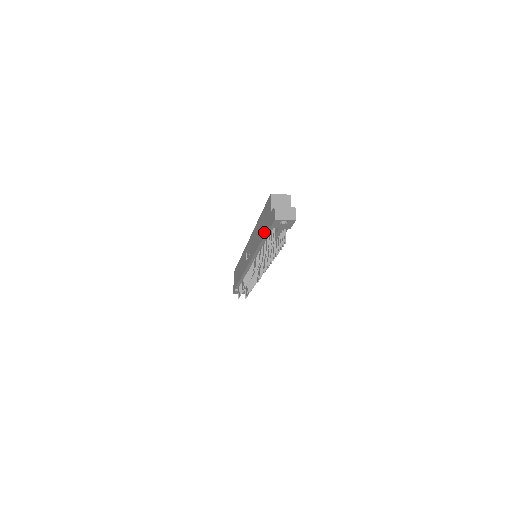
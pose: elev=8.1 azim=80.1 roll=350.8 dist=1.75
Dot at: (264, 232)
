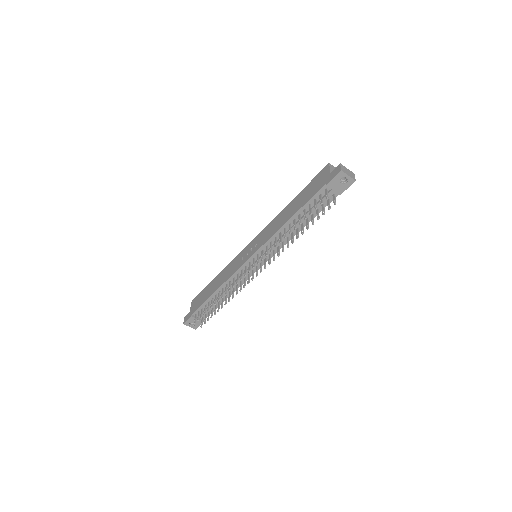
Dot at: (308, 199)
